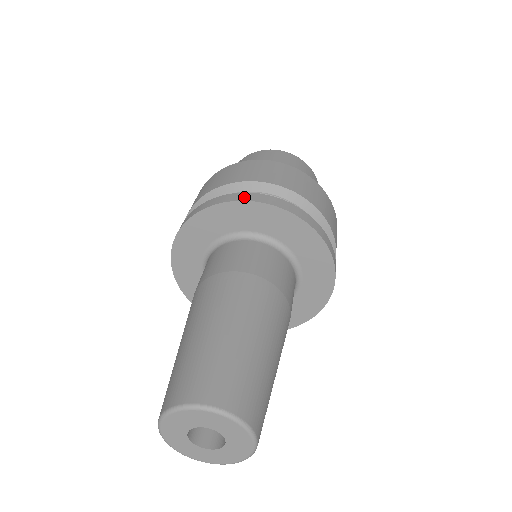
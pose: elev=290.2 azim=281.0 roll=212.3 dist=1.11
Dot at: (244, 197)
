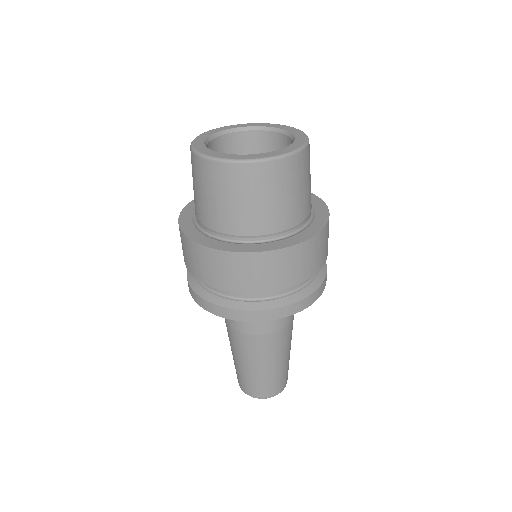
Dot at: (242, 317)
